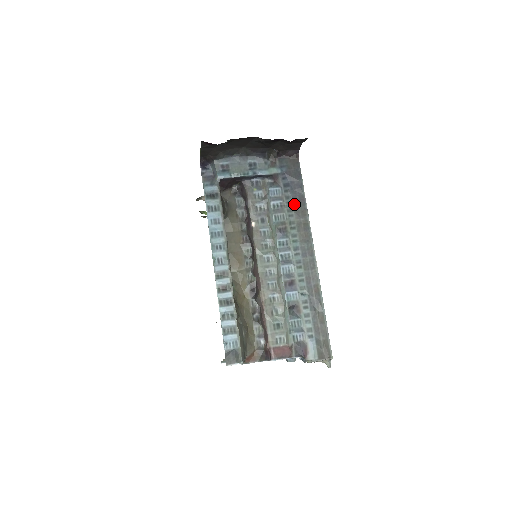
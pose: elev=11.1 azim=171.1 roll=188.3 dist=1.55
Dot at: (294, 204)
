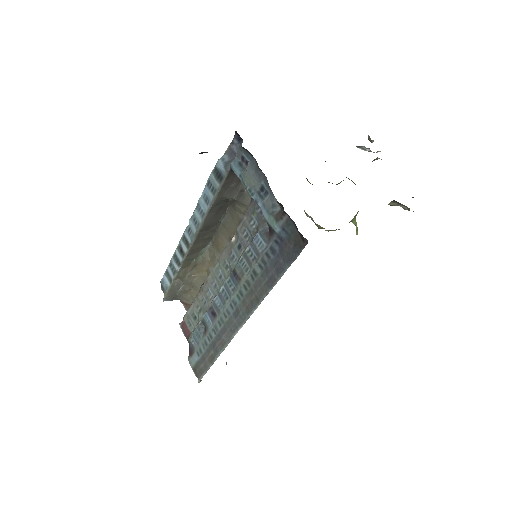
Dot at: (263, 274)
